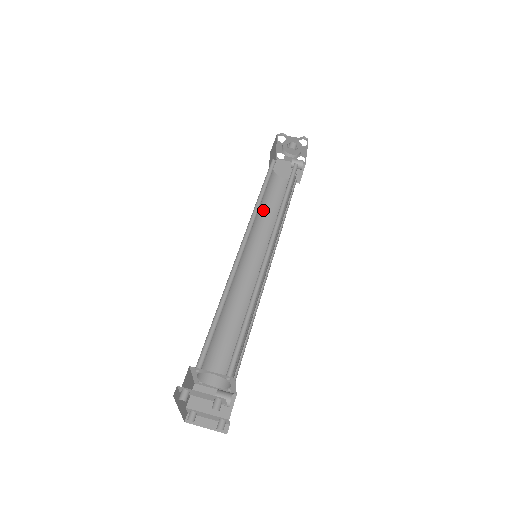
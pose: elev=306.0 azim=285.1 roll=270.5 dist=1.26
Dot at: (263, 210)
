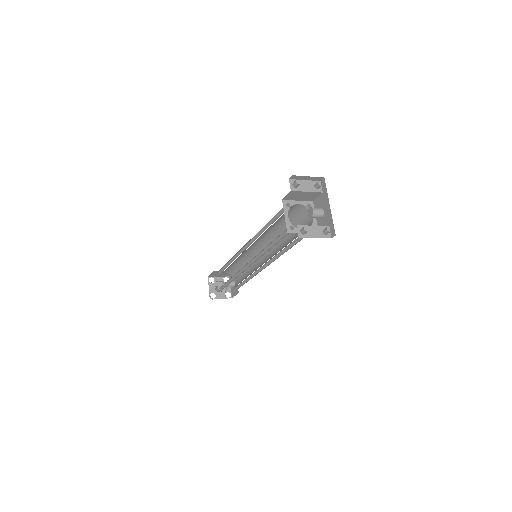
Dot at: (232, 278)
